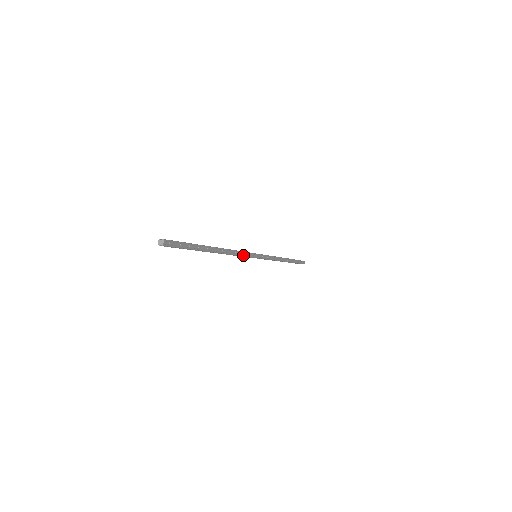
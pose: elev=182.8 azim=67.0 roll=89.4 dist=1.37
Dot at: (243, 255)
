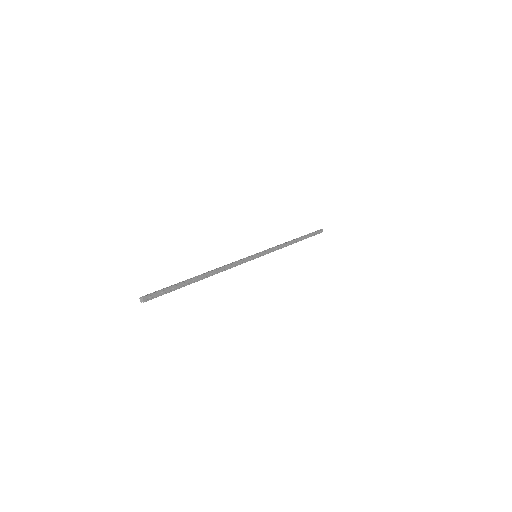
Dot at: (238, 264)
